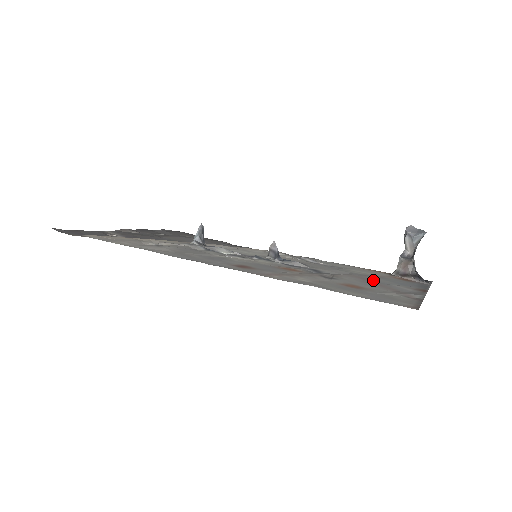
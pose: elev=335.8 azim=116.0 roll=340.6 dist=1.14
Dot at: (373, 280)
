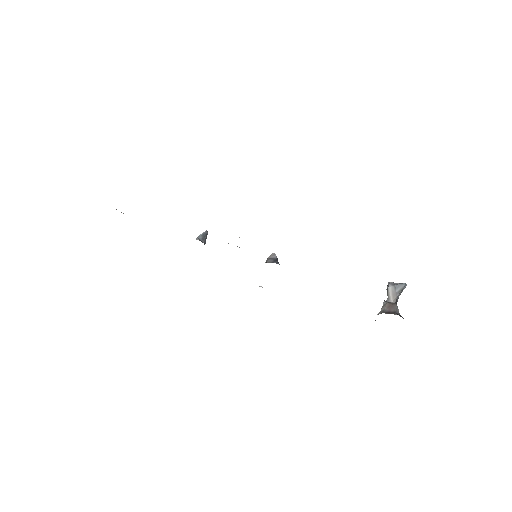
Dot at: occluded
